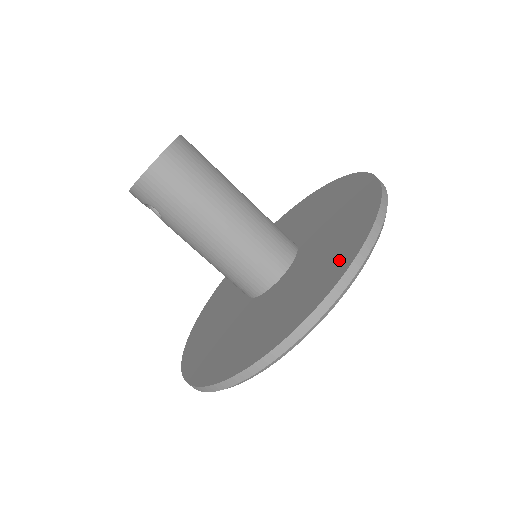
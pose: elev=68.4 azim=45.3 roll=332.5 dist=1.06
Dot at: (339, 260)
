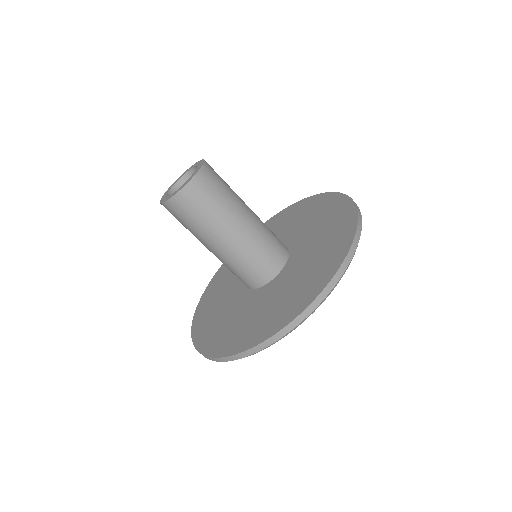
Dot at: (266, 327)
